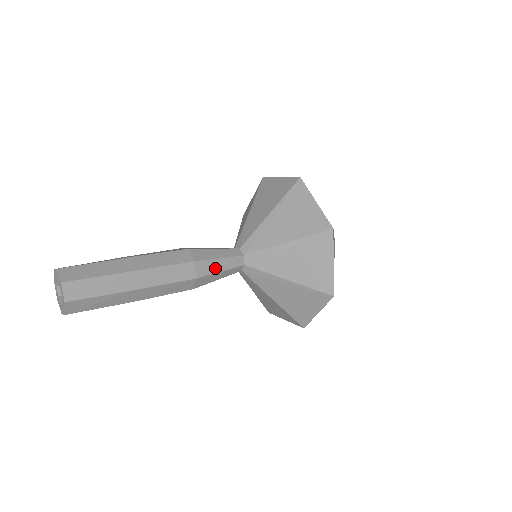
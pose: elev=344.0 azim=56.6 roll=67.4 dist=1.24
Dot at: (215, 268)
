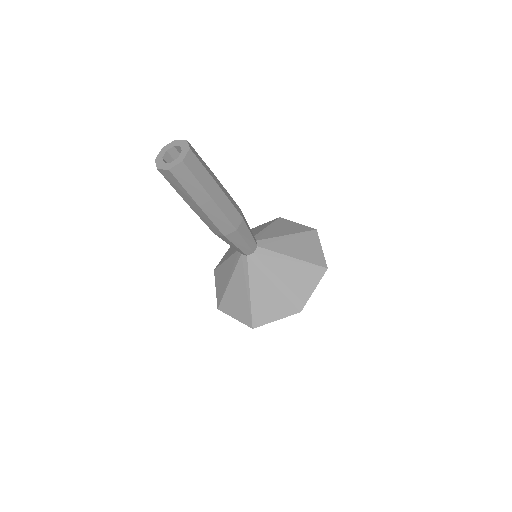
Dot at: (248, 227)
